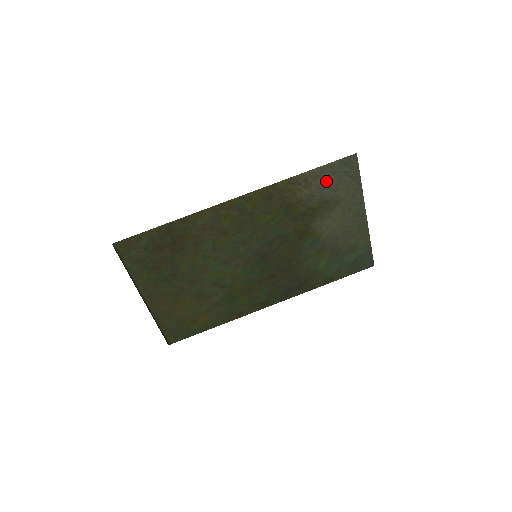
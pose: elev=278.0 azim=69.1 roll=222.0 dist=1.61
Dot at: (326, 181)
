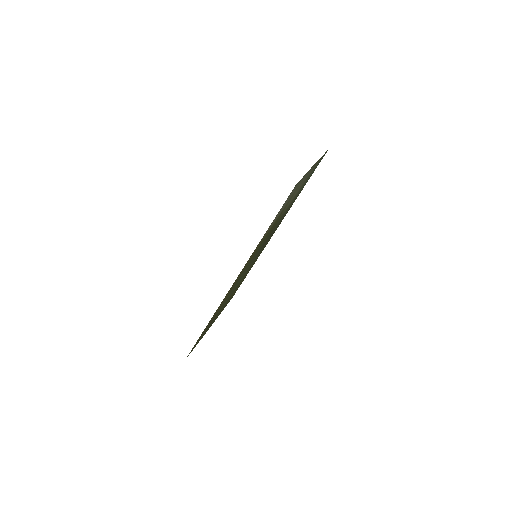
Dot at: occluded
